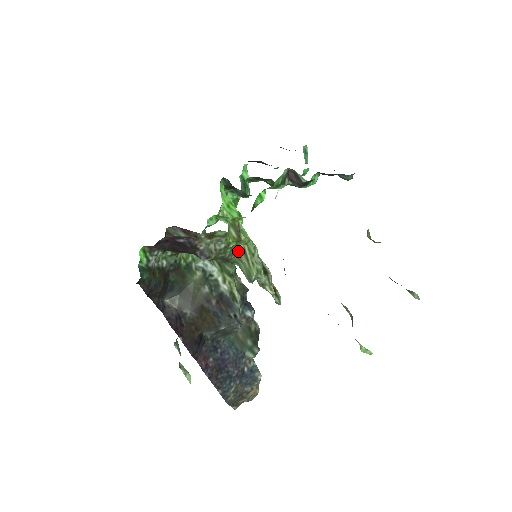
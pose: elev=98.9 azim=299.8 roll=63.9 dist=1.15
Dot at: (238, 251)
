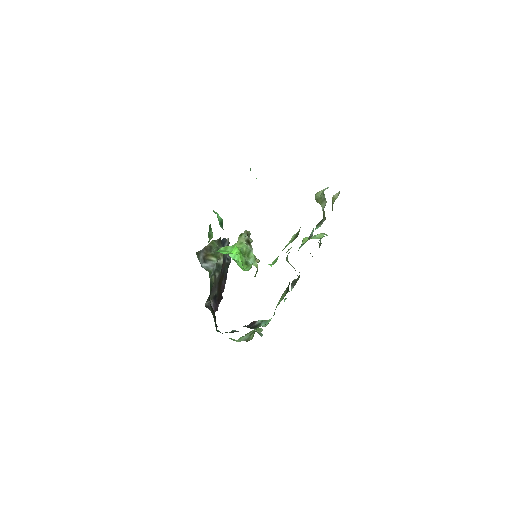
Dot at: occluded
